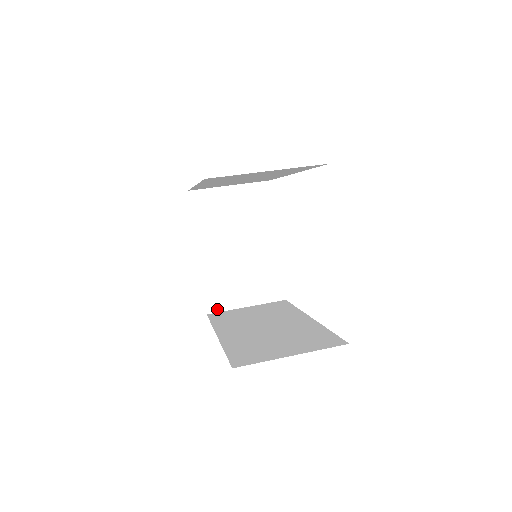
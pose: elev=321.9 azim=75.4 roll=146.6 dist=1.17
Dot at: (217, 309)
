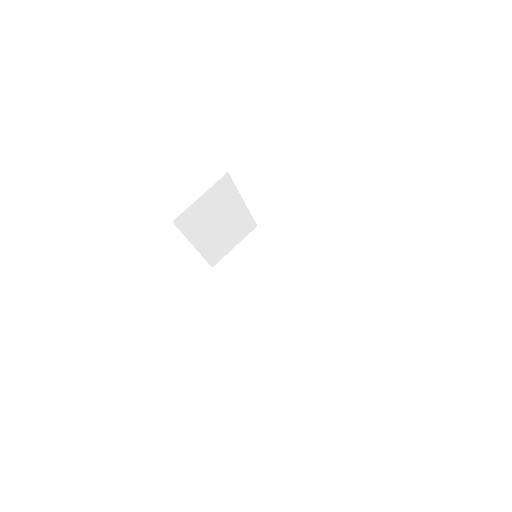
Dot at: (217, 261)
